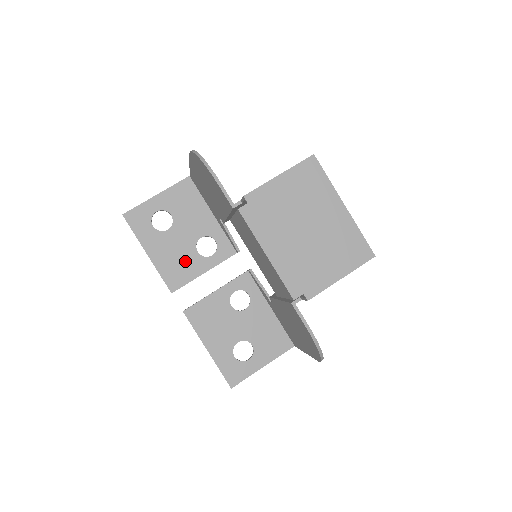
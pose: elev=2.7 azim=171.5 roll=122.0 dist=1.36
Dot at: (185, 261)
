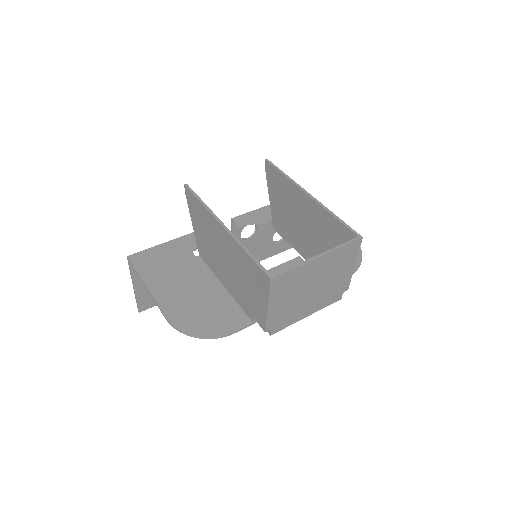
Dot at: occluded
